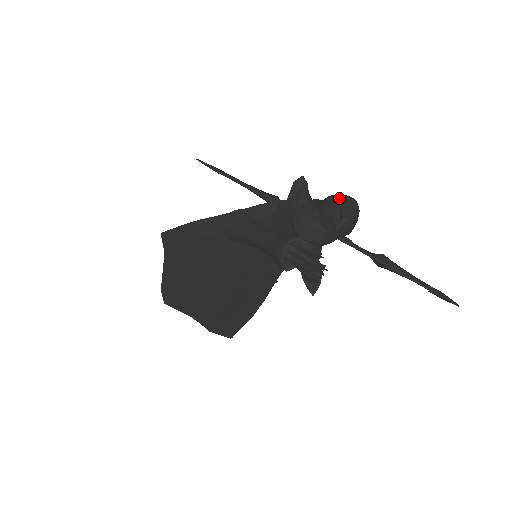
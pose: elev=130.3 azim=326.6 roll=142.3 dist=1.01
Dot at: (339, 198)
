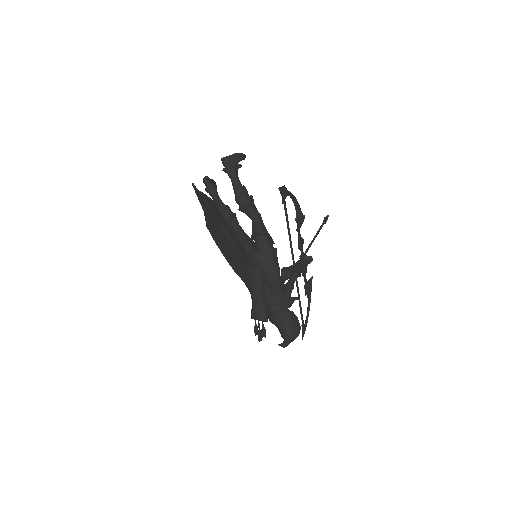
Dot at: (293, 334)
